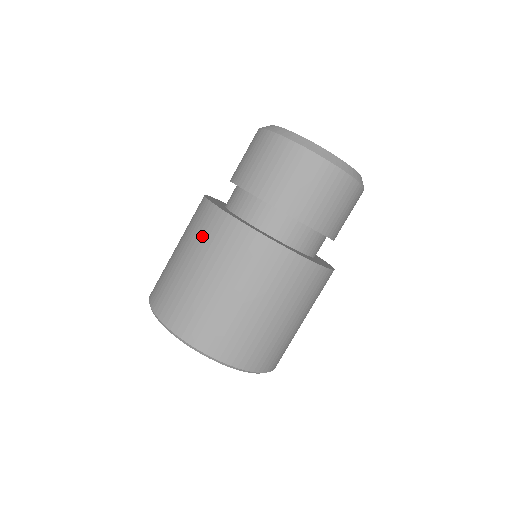
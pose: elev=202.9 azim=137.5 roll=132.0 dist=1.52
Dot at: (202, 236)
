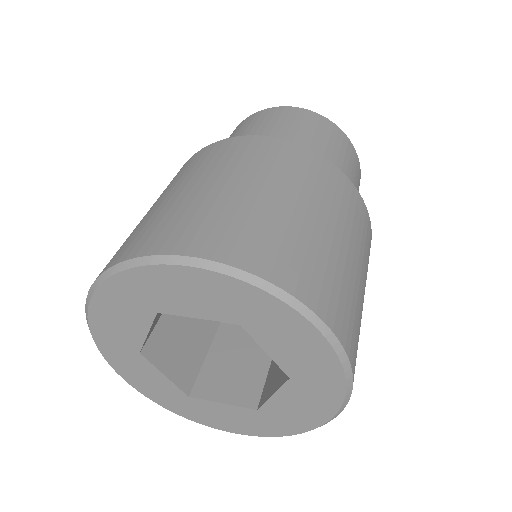
Dot at: (250, 159)
